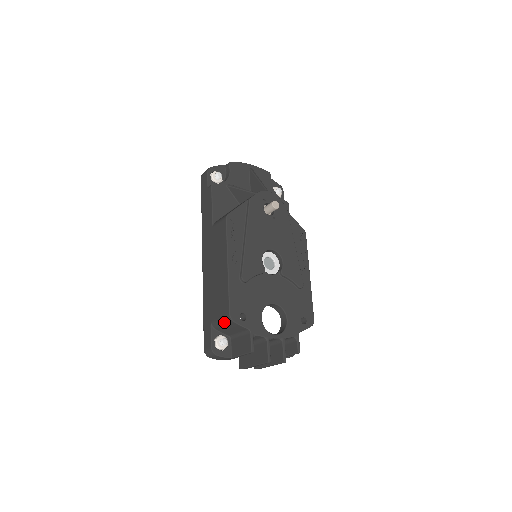
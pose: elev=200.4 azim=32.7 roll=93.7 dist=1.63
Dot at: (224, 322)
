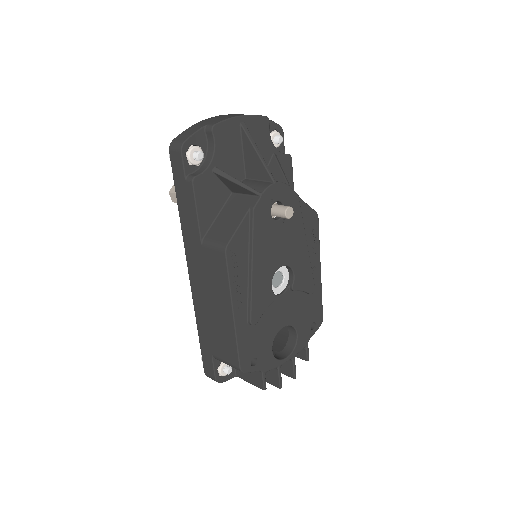
Dot at: occluded
